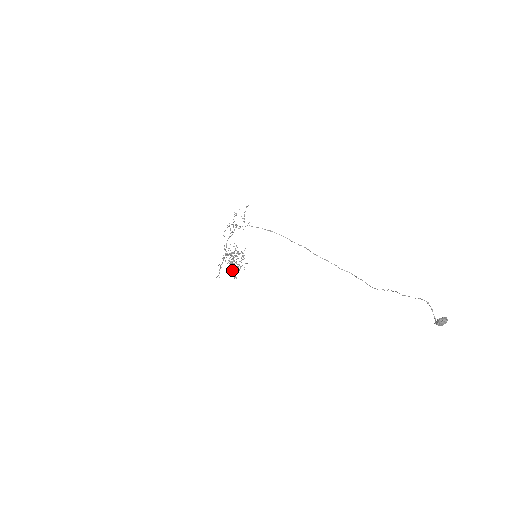
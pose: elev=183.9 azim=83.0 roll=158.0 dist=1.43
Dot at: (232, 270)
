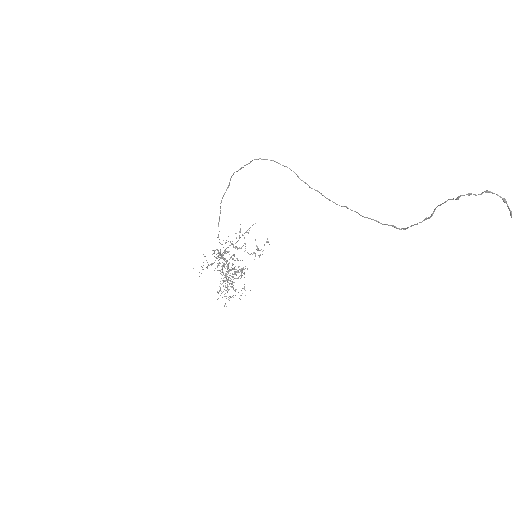
Dot at: occluded
